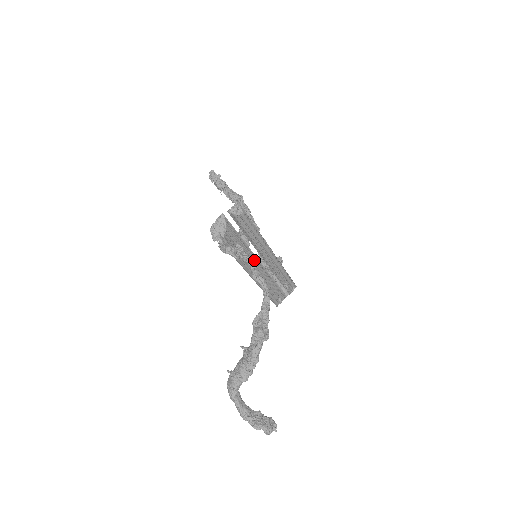
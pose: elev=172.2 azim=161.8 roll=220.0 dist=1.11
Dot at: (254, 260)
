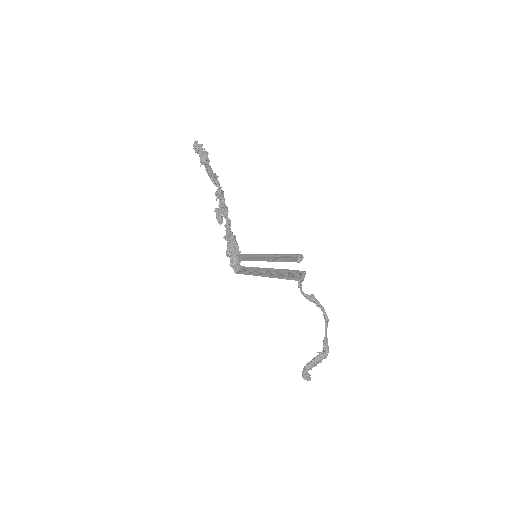
Dot at: (272, 271)
